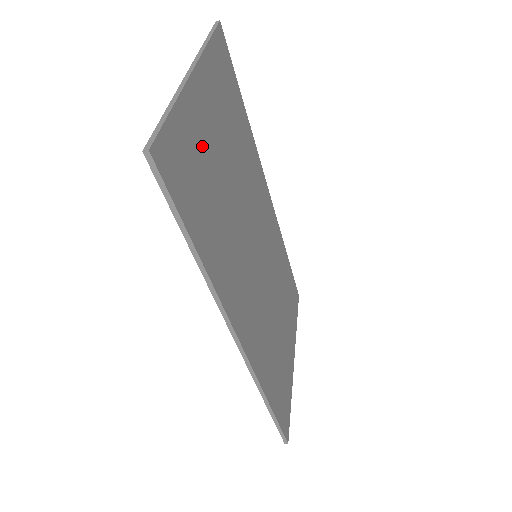
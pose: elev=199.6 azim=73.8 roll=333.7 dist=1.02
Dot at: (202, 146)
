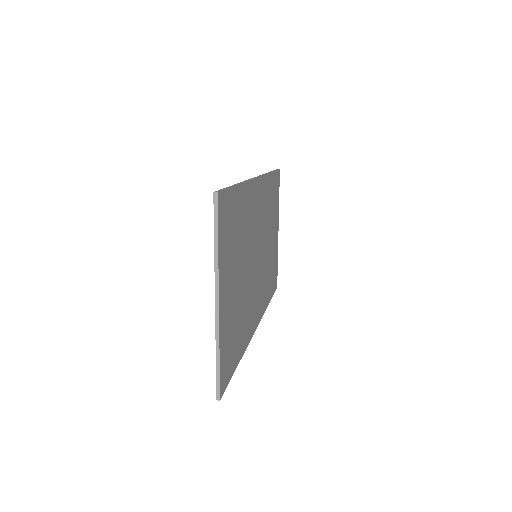
Dot at: (230, 319)
